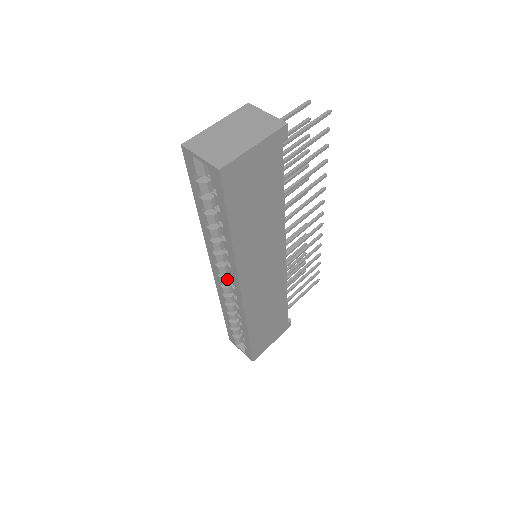
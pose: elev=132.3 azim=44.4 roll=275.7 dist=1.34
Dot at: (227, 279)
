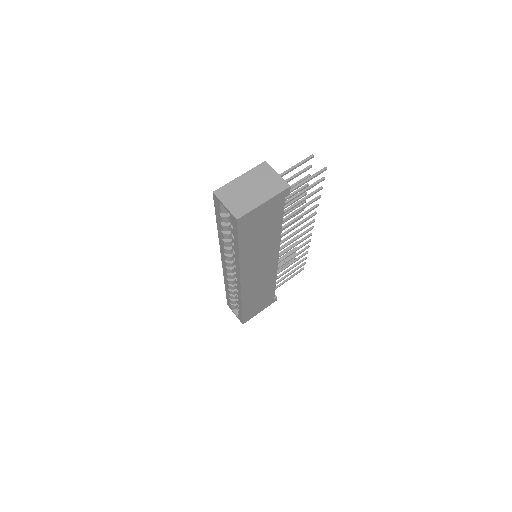
Dot at: (232, 270)
